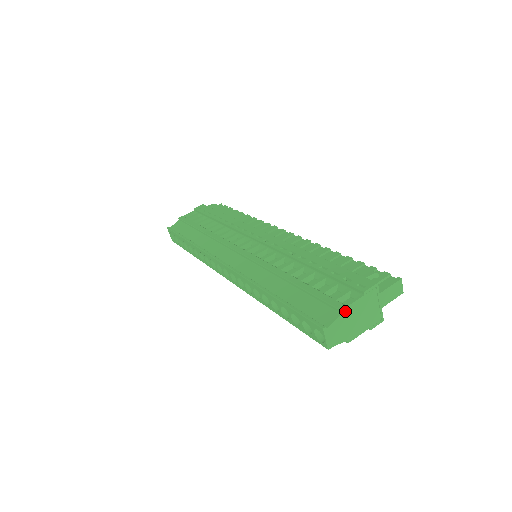
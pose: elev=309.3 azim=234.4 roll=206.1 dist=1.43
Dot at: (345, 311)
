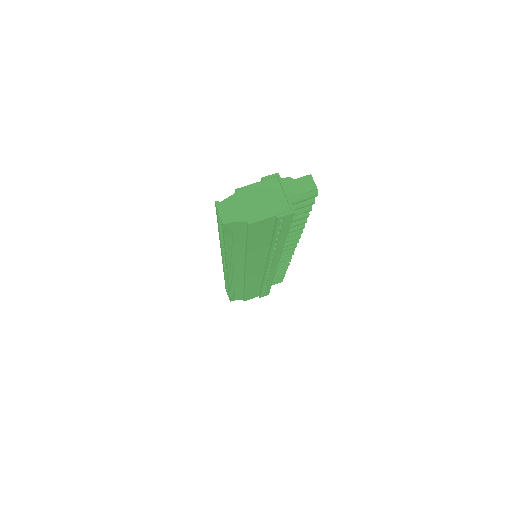
Dot at: (240, 191)
